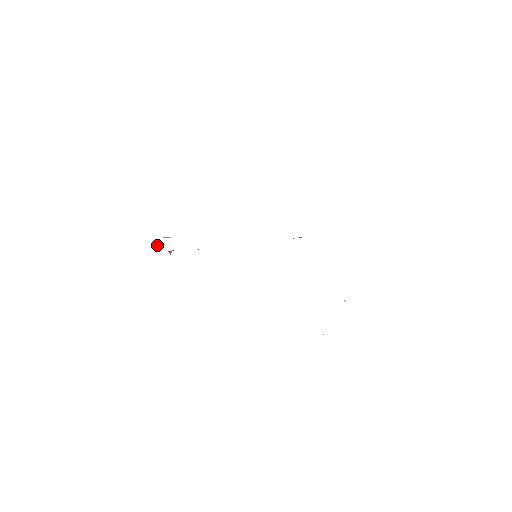
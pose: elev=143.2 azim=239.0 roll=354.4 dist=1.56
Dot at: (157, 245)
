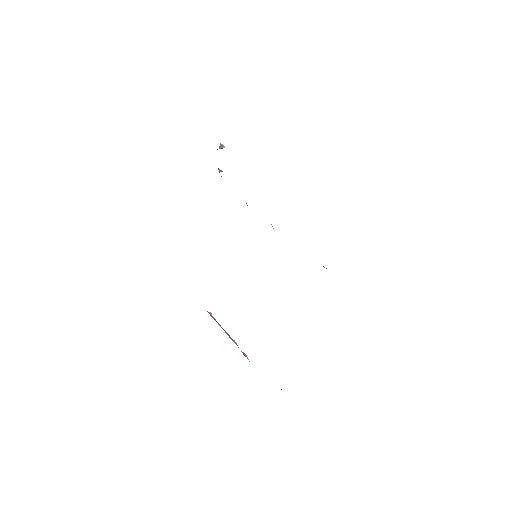
Dot at: (219, 148)
